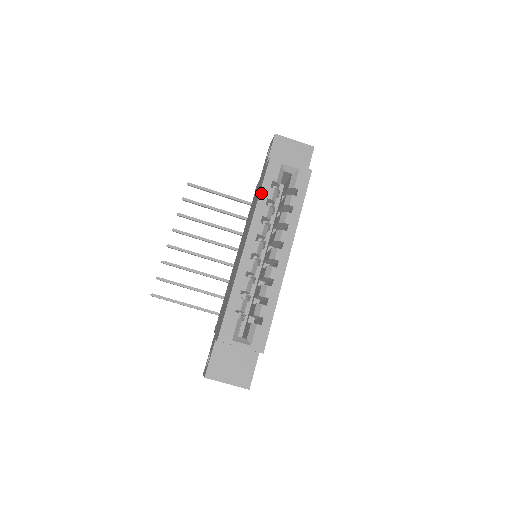
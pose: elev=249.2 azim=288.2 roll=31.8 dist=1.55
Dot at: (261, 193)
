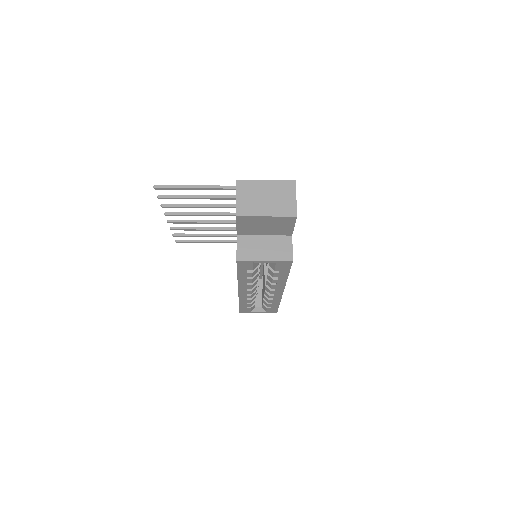
Dot at: (239, 276)
